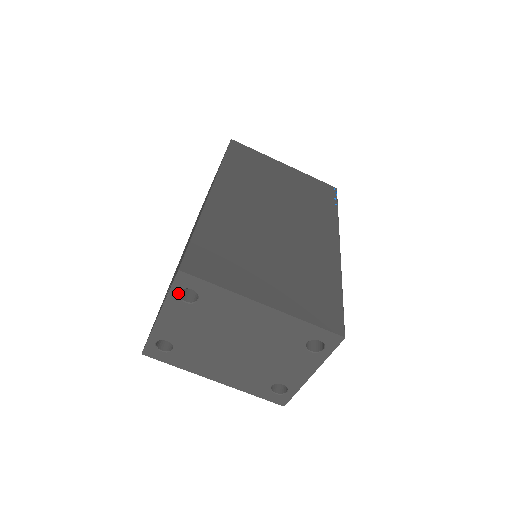
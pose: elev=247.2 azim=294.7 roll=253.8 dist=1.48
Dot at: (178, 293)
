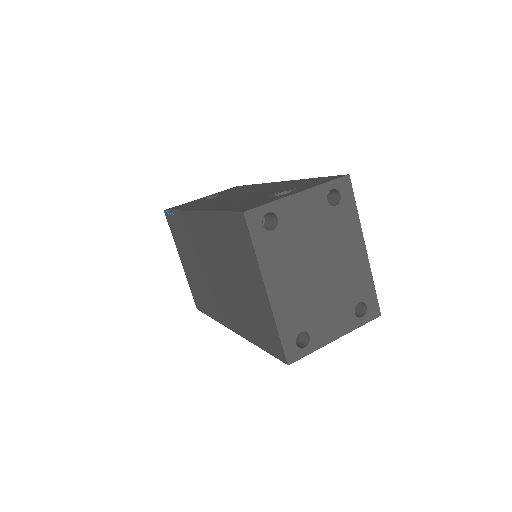
Dot at: (331, 189)
